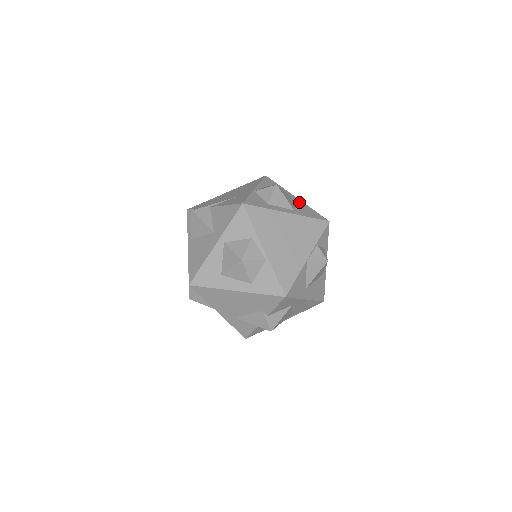
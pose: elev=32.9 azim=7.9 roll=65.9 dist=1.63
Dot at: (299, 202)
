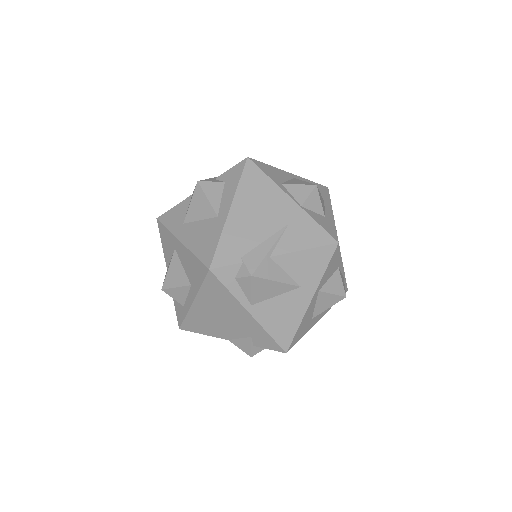
Dot at: (302, 180)
